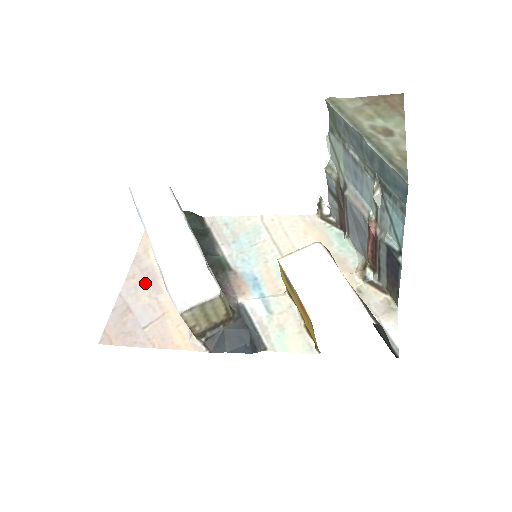
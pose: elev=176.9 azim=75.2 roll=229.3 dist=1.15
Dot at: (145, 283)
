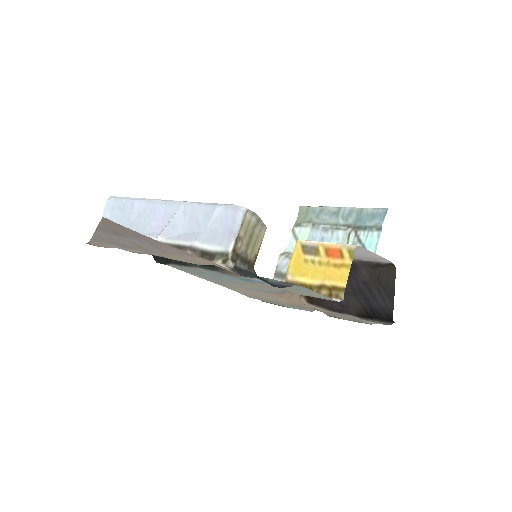
Dot at: (122, 244)
